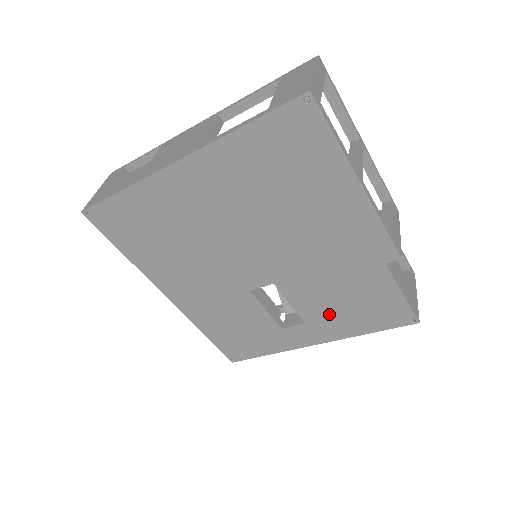
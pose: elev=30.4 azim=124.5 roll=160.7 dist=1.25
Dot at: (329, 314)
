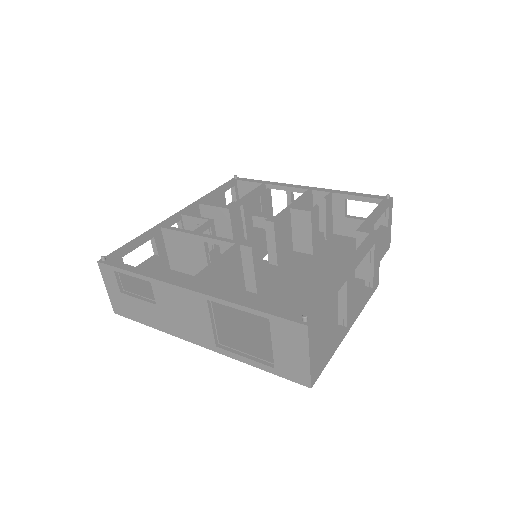
Dot at: occluded
